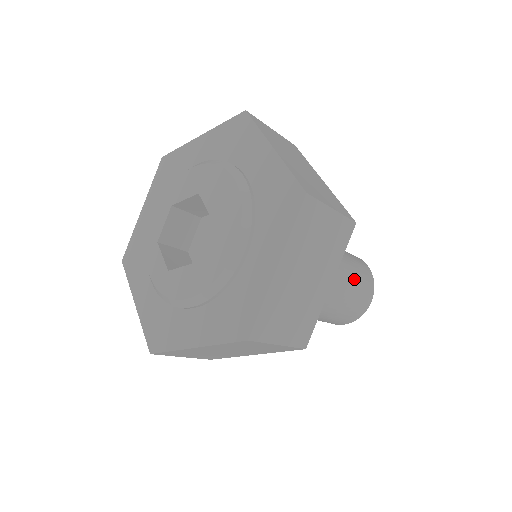
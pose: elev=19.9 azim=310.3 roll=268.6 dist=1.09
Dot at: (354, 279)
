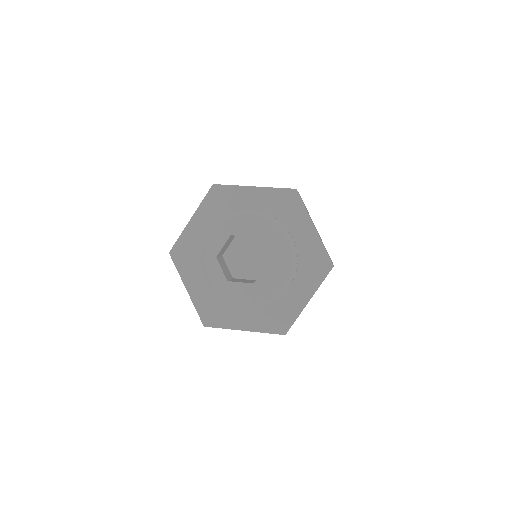
Dot at: occluded
